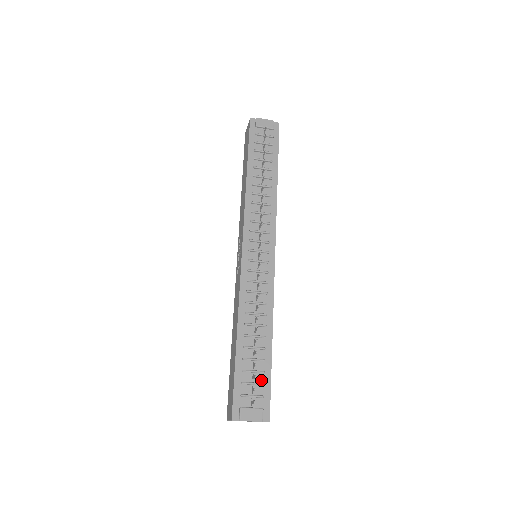
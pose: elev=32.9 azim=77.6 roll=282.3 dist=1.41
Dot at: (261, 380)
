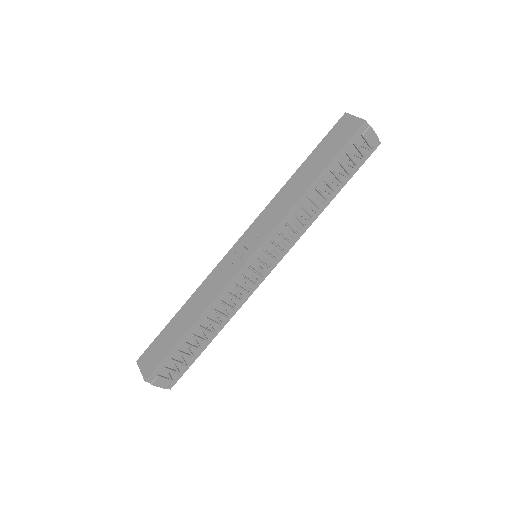
Dot at: (186, 361)
